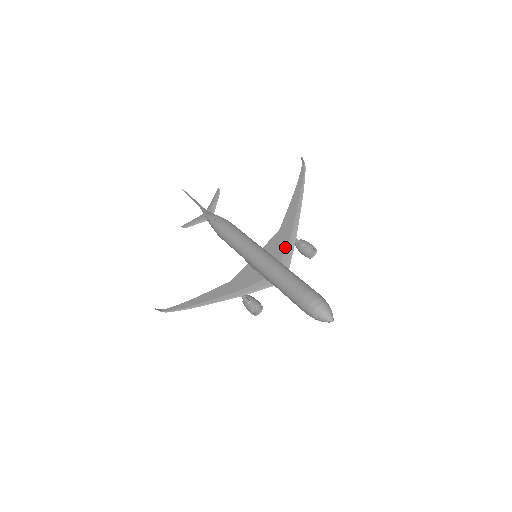
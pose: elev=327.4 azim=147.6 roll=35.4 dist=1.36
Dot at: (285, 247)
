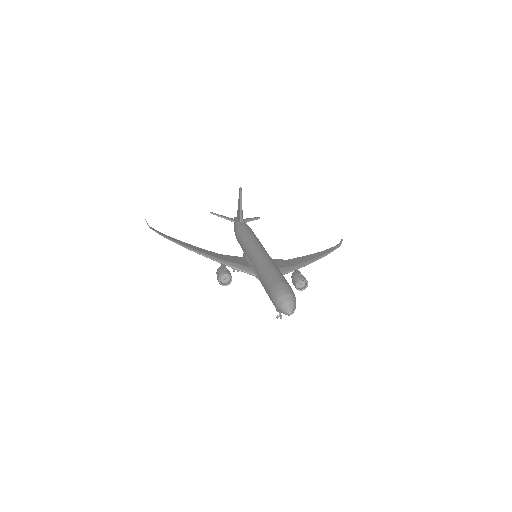
Dot at: (285, 266)
